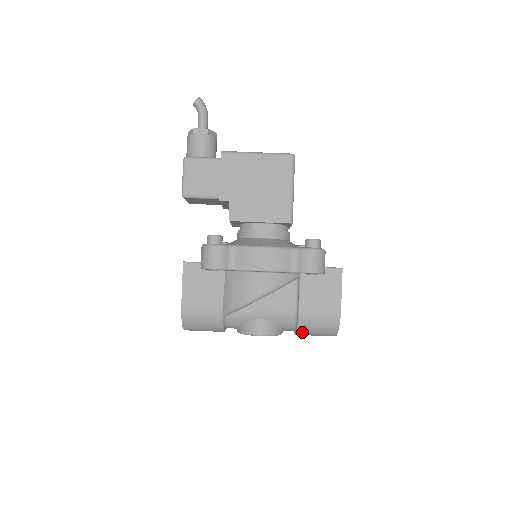
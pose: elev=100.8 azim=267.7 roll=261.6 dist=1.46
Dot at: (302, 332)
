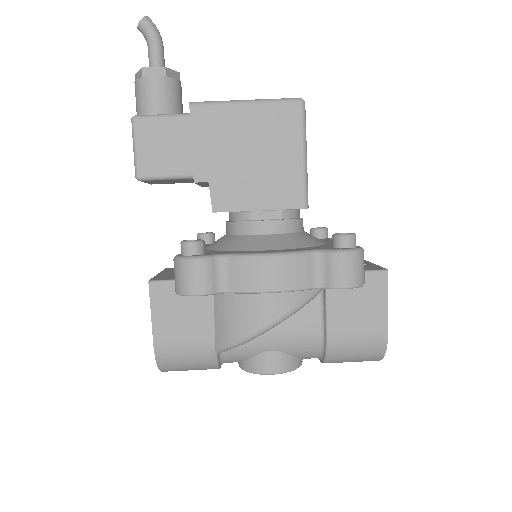
Dot at: (331, 362)
